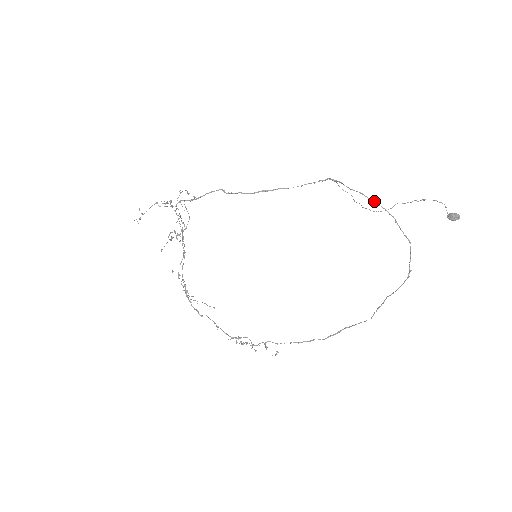
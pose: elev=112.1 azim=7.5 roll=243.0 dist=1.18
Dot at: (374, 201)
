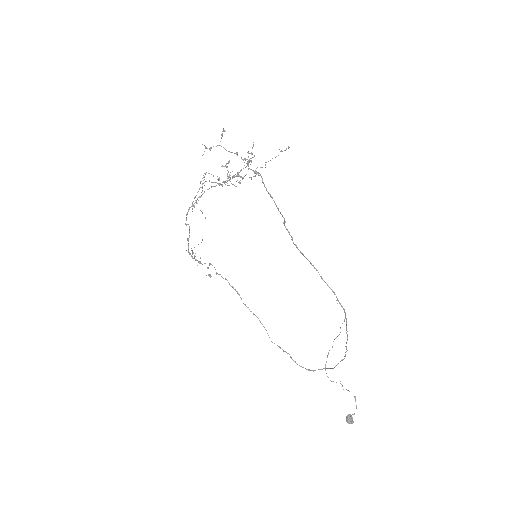
Dot at: (346, 348)
